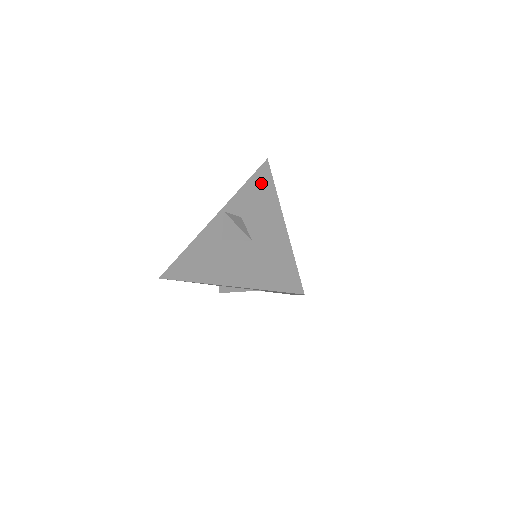
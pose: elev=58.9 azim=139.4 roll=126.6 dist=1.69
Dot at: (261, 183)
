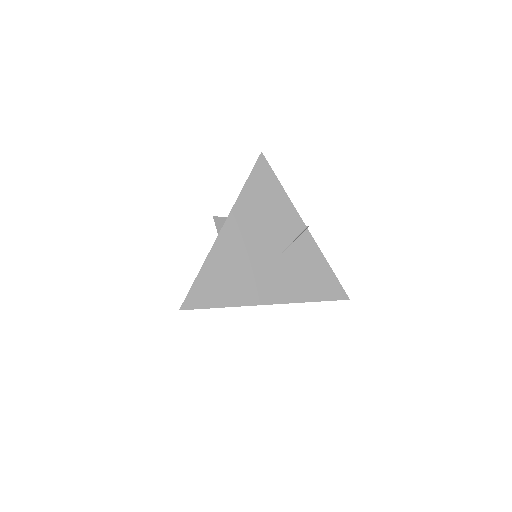
Dot at: occluded
